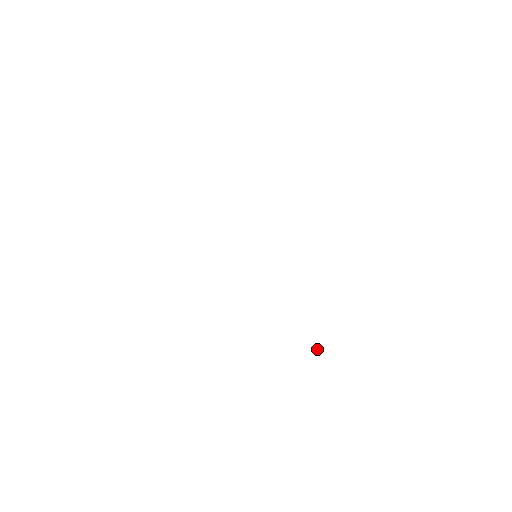
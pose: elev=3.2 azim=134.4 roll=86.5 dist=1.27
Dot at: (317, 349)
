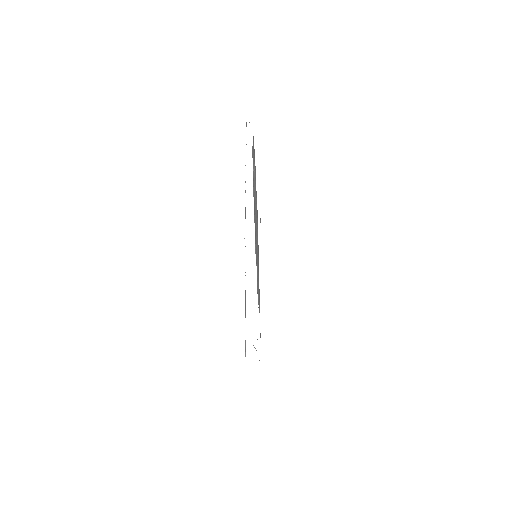
Dot at: occluded
